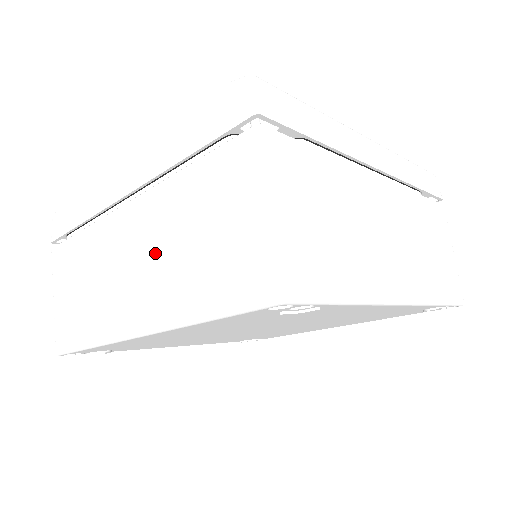
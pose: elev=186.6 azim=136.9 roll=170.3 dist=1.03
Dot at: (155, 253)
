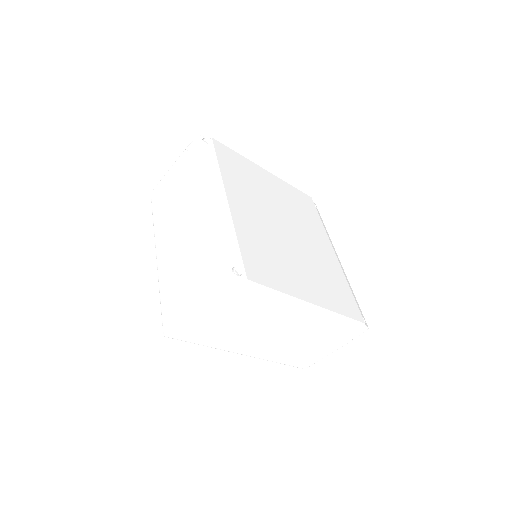
Dot at: (284, 343)
